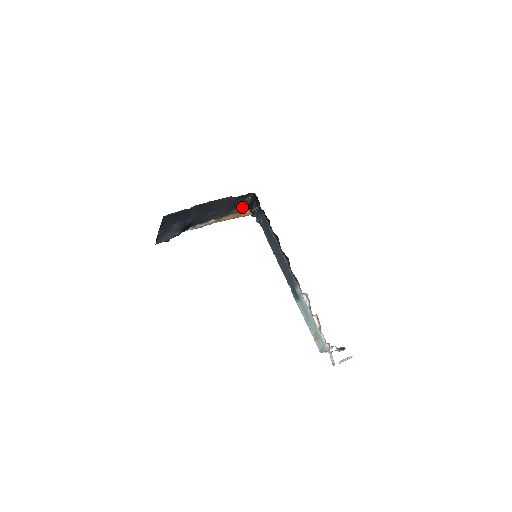
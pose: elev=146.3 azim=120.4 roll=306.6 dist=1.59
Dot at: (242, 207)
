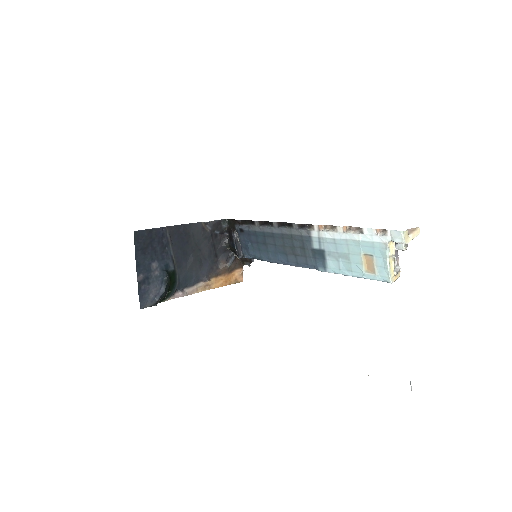
Dot at: (226, 258)
